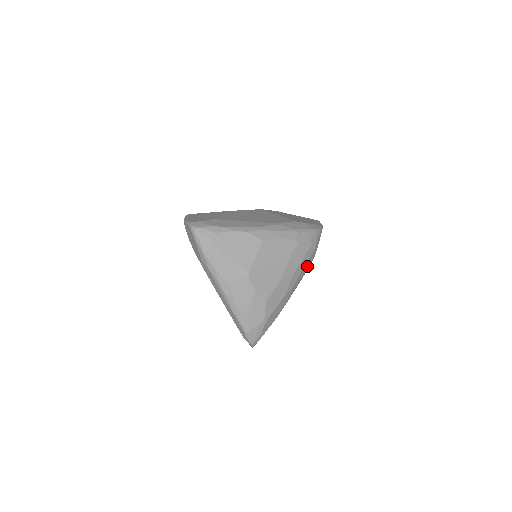
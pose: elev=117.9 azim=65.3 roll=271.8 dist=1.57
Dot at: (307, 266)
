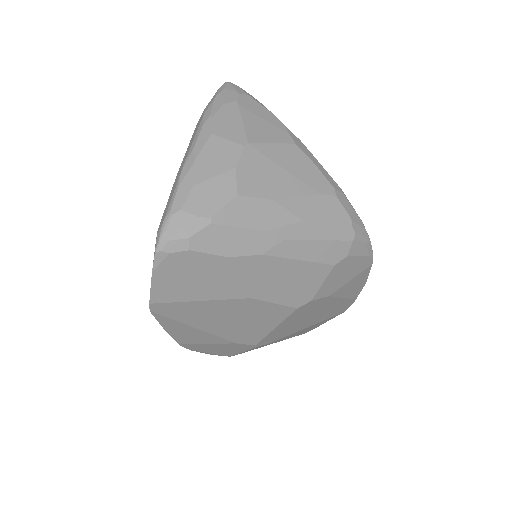
Dot at: (323, 254)
